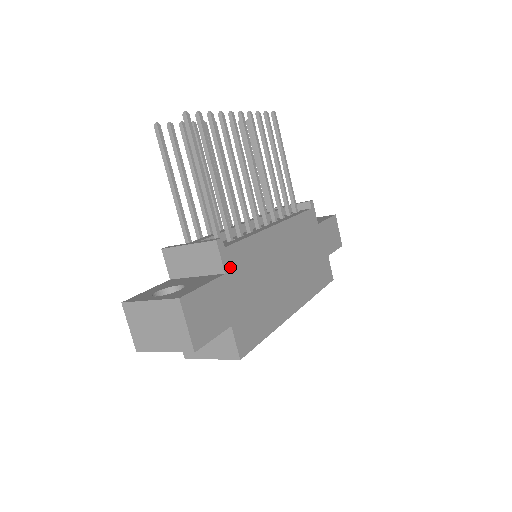
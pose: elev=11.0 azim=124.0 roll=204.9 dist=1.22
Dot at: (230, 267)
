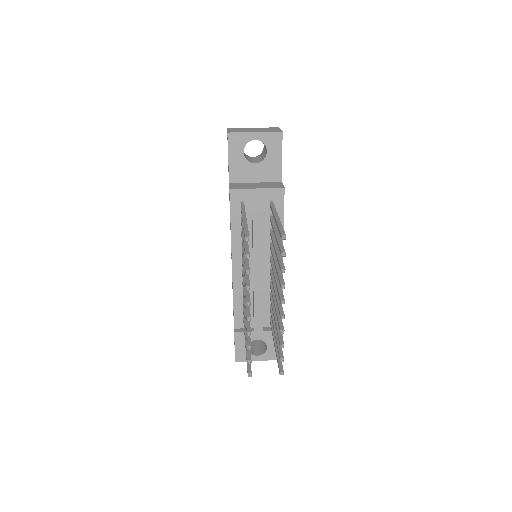
Dot at: occluded
